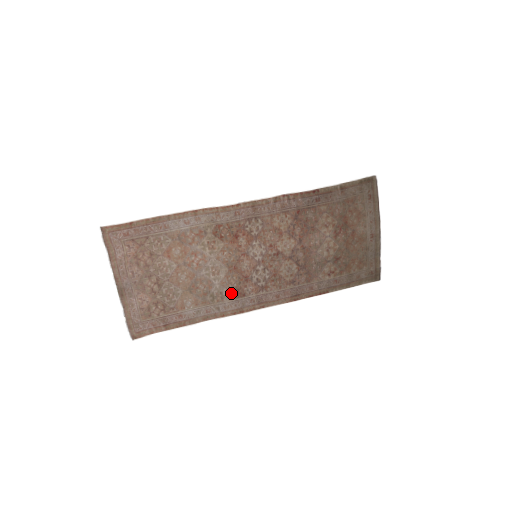
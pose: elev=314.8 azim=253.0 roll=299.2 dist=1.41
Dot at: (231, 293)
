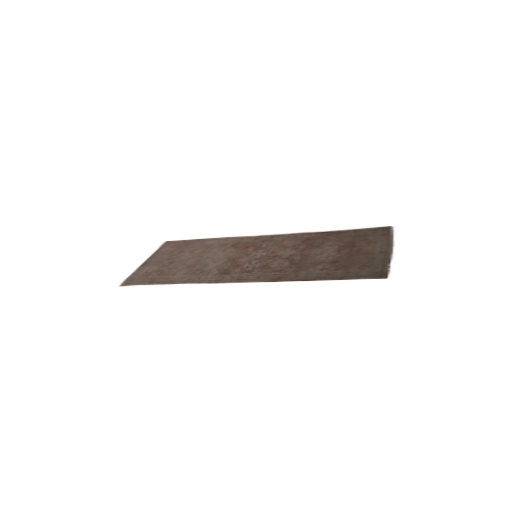
Dot at: (218, 272)
